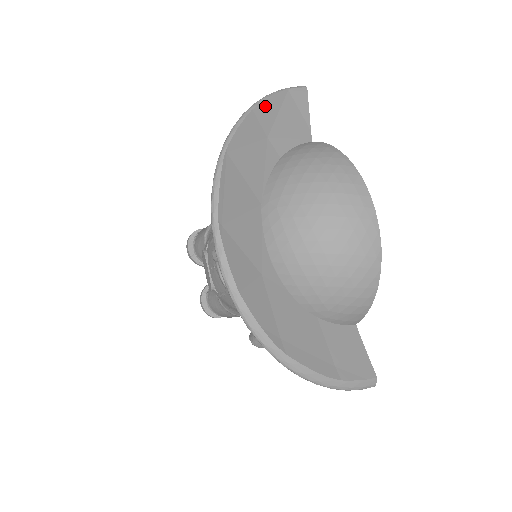
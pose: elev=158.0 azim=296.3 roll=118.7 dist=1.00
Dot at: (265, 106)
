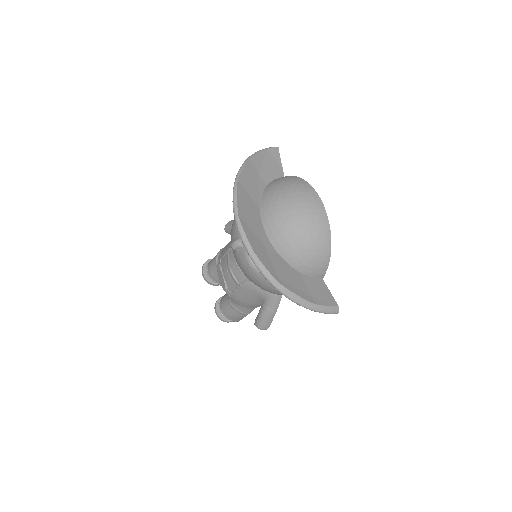
Dot at: (256, 157)
